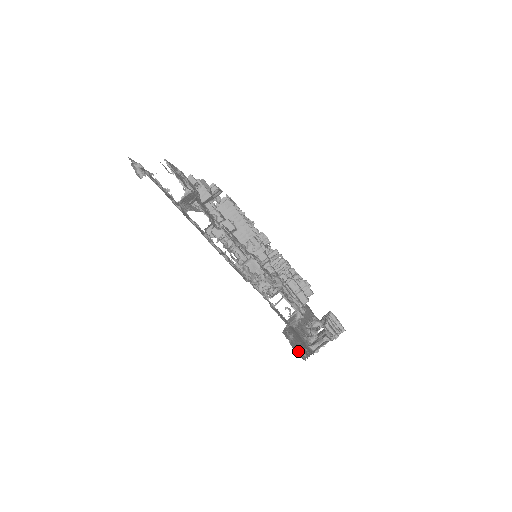
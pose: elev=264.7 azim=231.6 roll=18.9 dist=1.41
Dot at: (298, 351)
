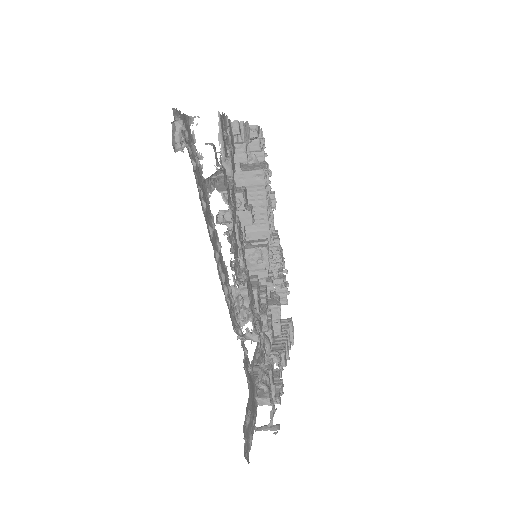
Dot at: (247, 447)
